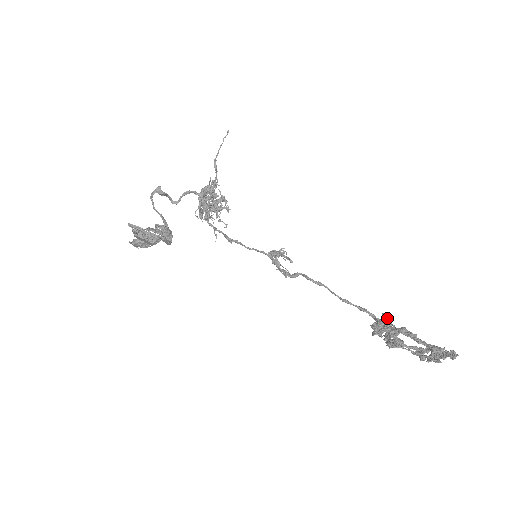
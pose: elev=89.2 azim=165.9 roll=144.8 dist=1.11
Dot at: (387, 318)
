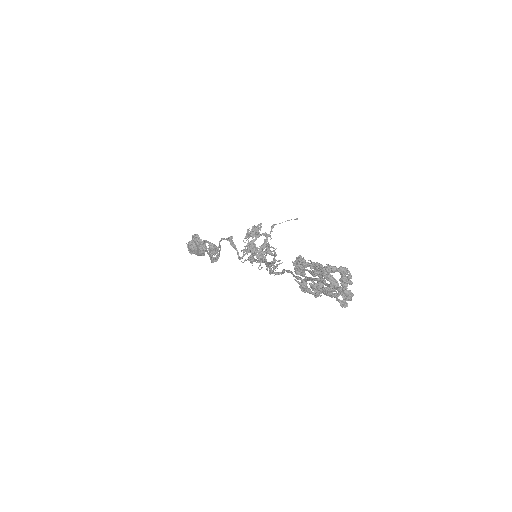
Dot at: occluded
